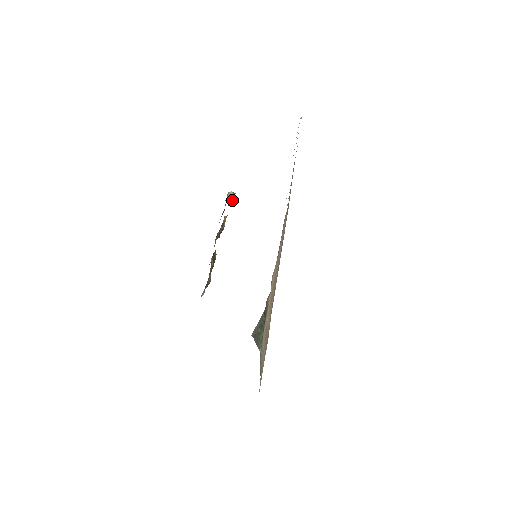
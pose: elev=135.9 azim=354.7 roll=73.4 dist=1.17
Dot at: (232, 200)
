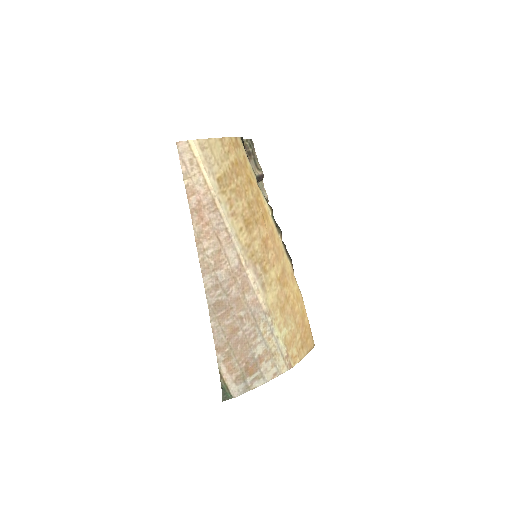
Dot at: occluded
